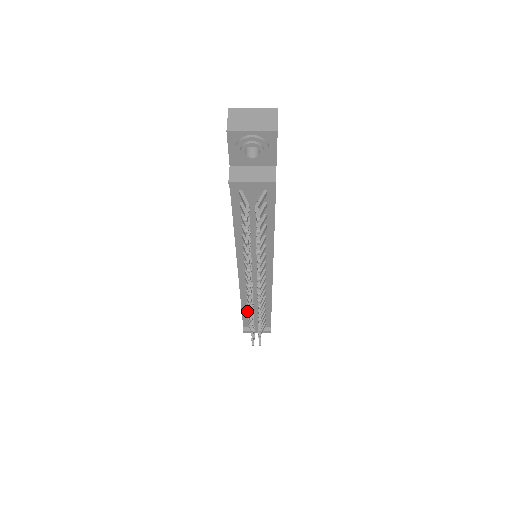
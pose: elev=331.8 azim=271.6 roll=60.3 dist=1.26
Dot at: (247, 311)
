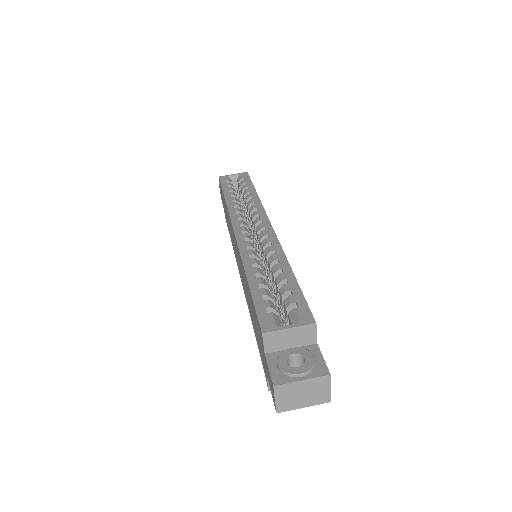
Dot at: occluded
